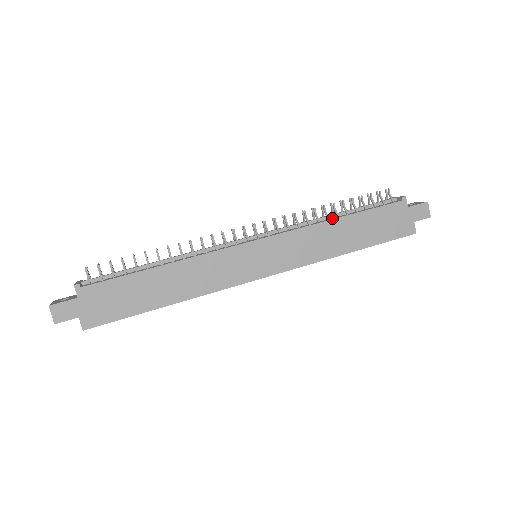
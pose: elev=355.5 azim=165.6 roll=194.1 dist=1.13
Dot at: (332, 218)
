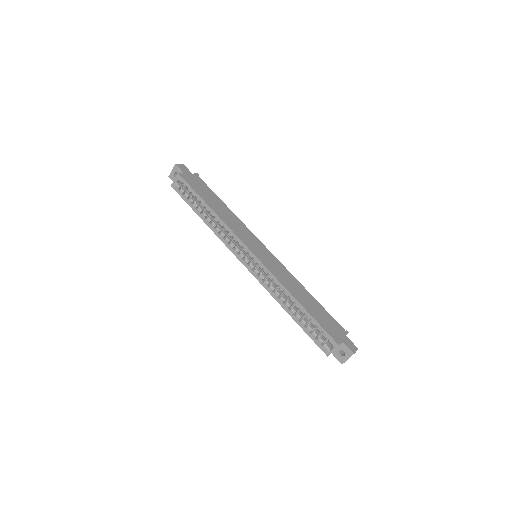
Dot at: occluded
